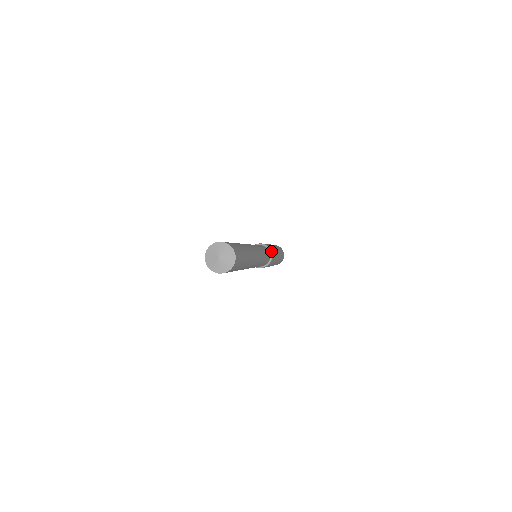
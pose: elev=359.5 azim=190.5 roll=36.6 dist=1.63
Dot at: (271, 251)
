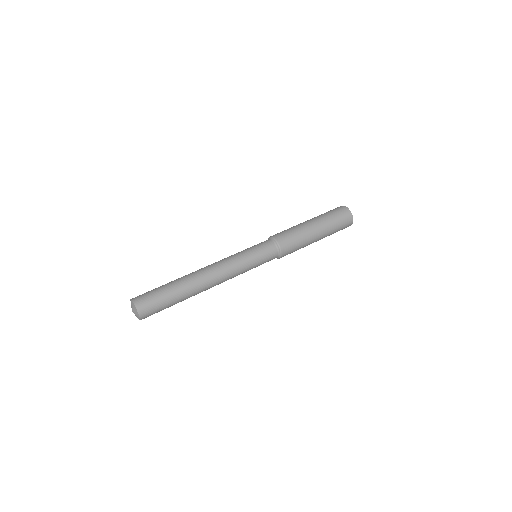
Dot at: (280, 250)
